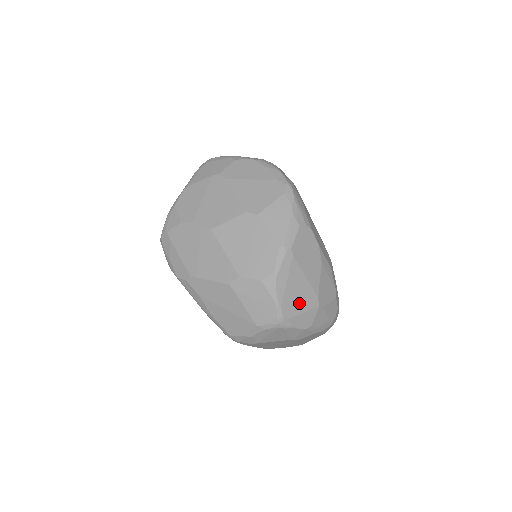
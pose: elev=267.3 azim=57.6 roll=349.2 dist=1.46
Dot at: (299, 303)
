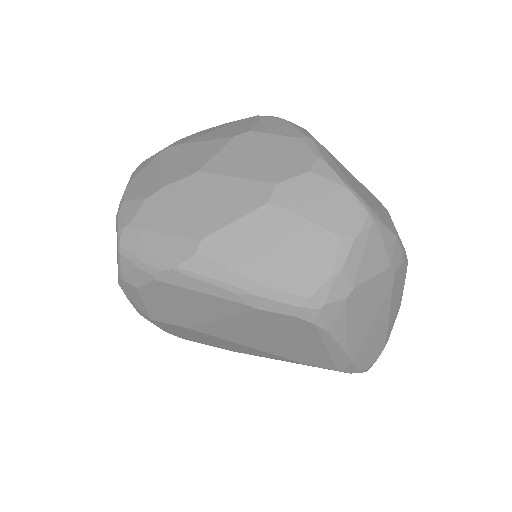
Dot at: (368, 197)
